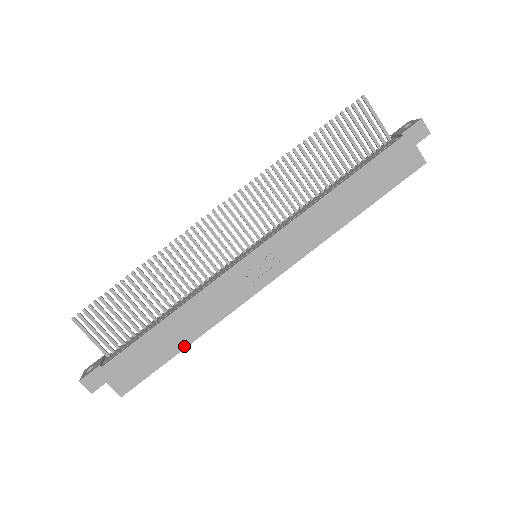
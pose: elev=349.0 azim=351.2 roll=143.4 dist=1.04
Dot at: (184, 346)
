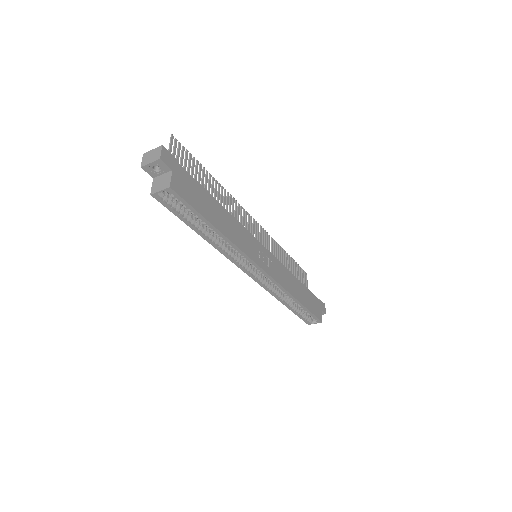
Dot at: (217, 227)
